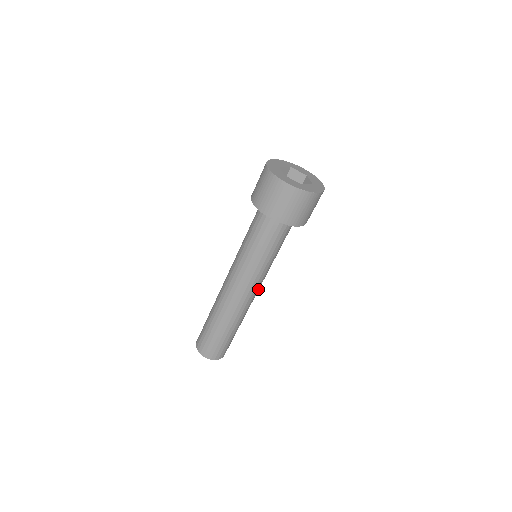
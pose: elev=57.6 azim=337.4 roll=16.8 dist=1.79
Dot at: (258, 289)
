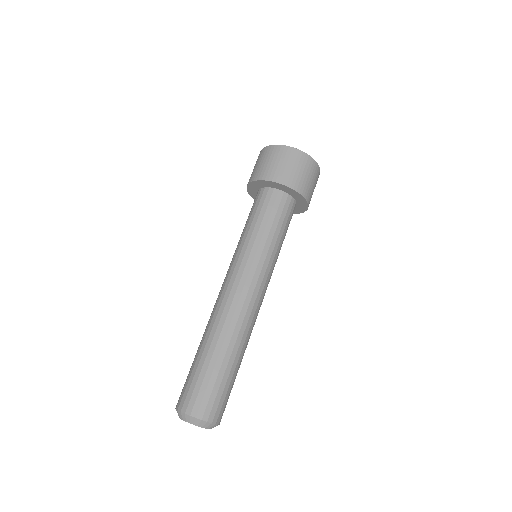
Dot at: occluded
